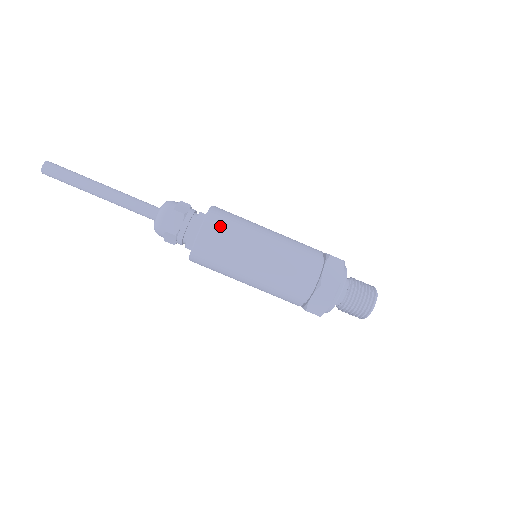
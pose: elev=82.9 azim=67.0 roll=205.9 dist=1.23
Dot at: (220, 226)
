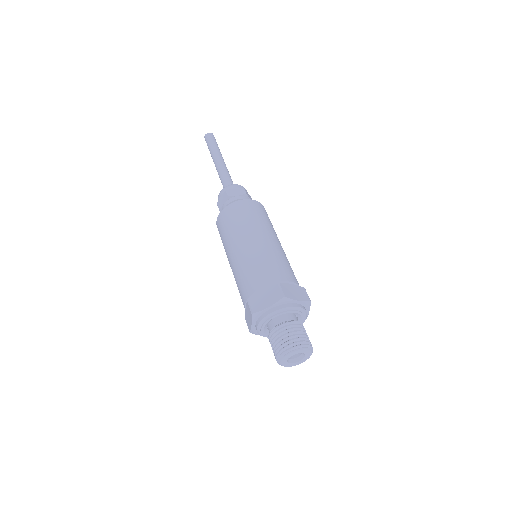
Dot at: (232, 214)
